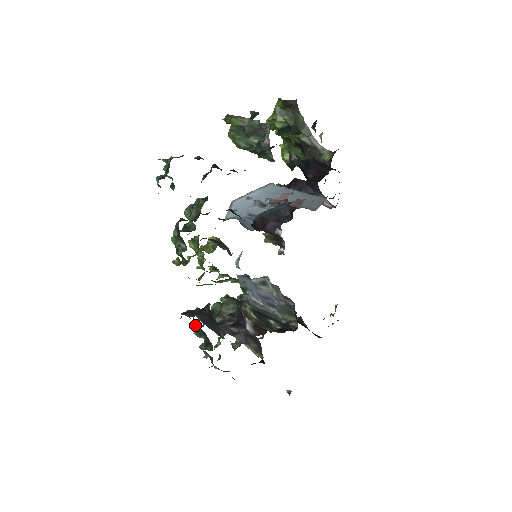
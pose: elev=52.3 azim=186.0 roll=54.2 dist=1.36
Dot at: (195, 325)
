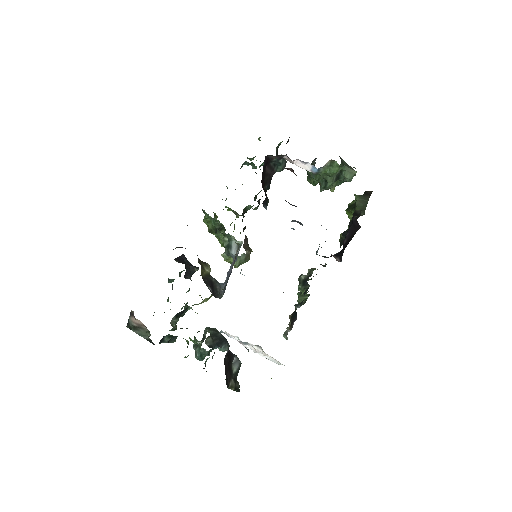
Dot at: occluded
